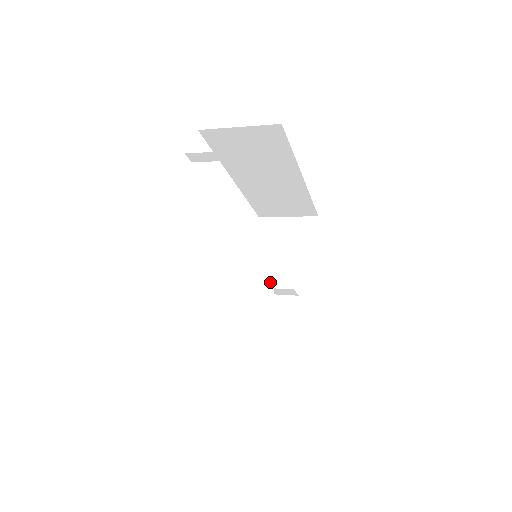
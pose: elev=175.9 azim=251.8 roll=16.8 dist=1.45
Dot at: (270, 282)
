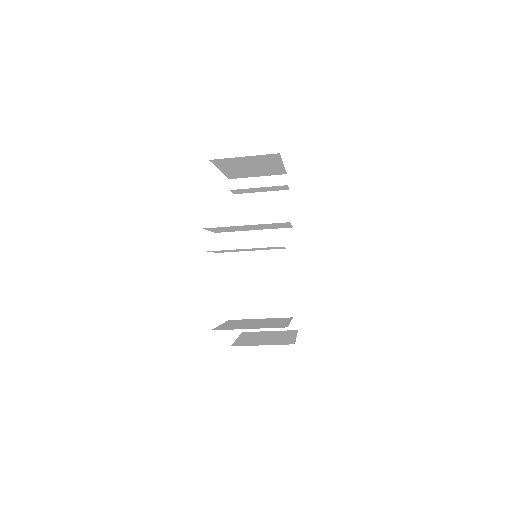
Dot at: occluded
